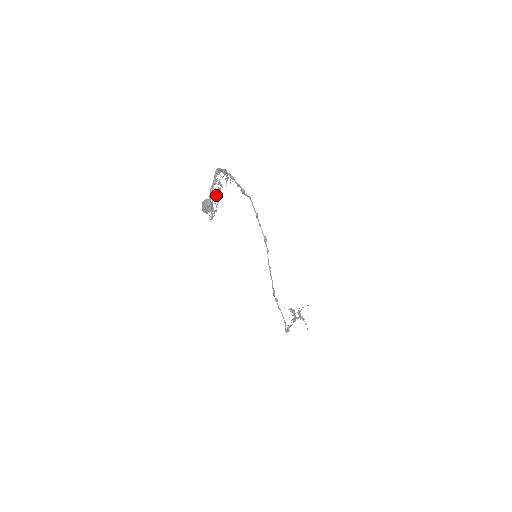
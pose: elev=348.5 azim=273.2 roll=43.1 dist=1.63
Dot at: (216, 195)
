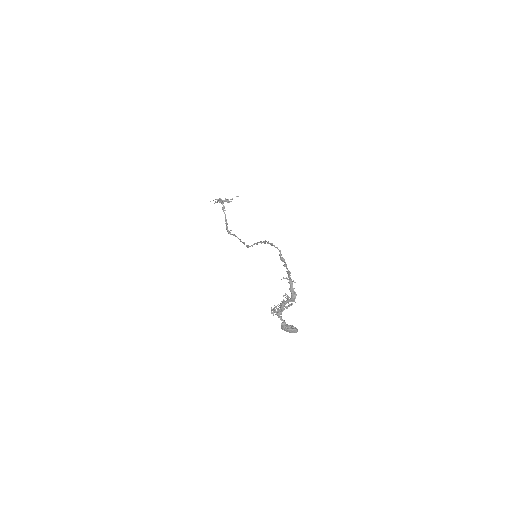
Dot at: occluded
